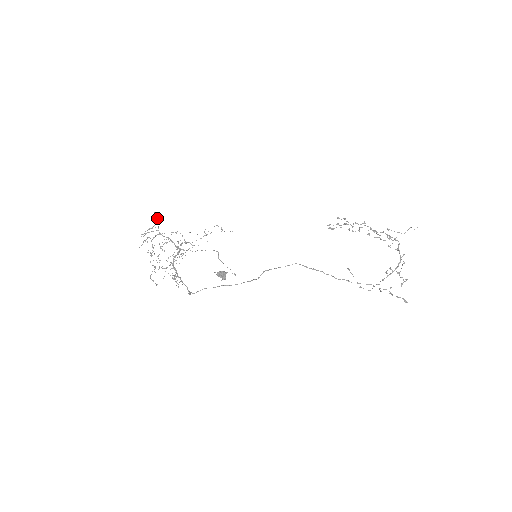
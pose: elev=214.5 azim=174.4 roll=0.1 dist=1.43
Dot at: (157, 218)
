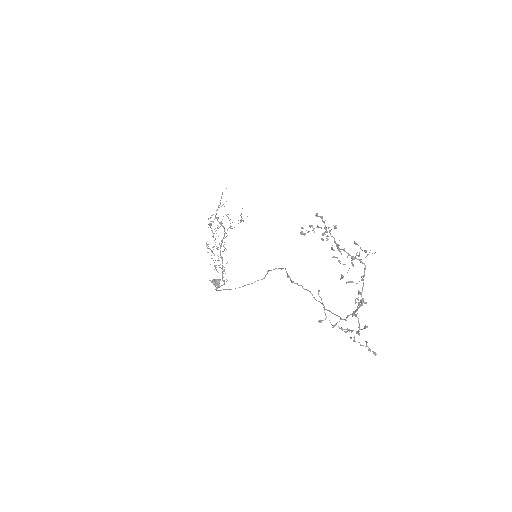
Dot at: (221, 197)
